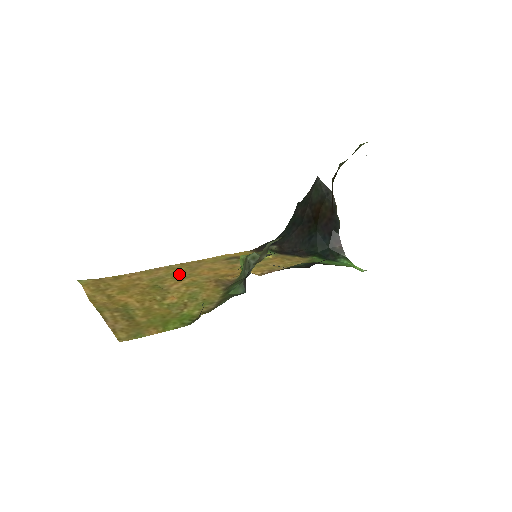
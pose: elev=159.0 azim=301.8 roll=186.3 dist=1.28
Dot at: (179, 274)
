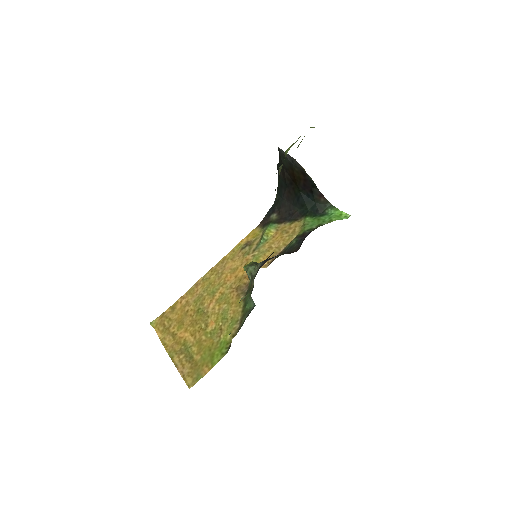
Dot at: (211, 287)
